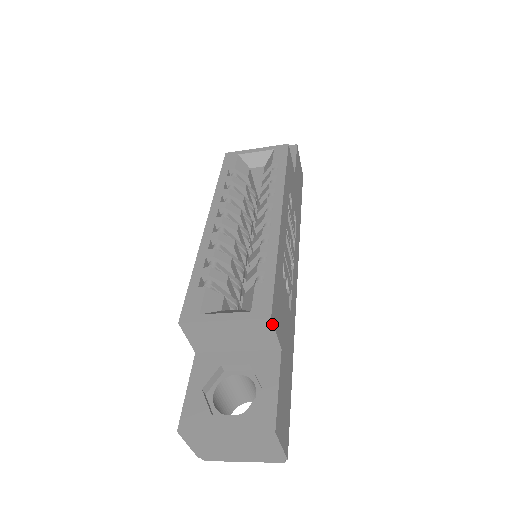
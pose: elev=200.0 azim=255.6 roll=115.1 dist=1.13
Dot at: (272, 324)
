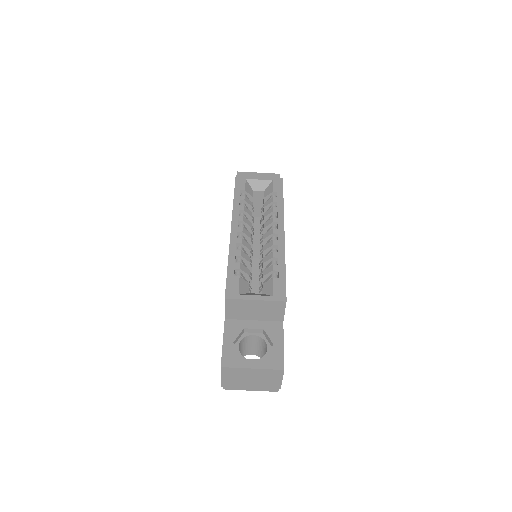
Dot at: (285, 305)
